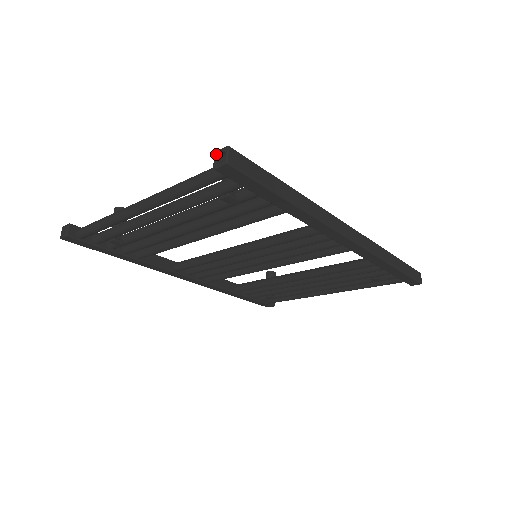
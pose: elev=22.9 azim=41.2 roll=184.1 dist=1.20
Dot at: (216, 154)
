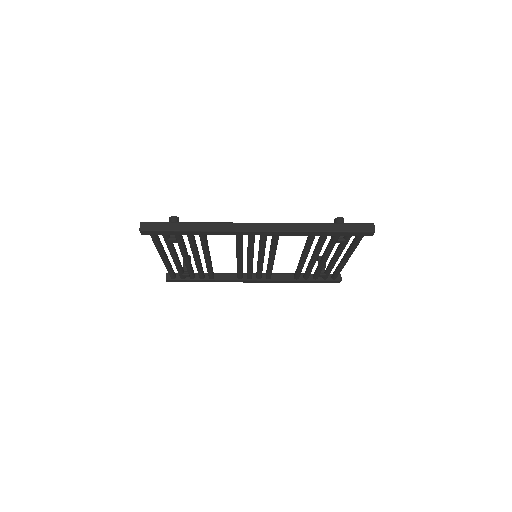
Dot at: occluded
